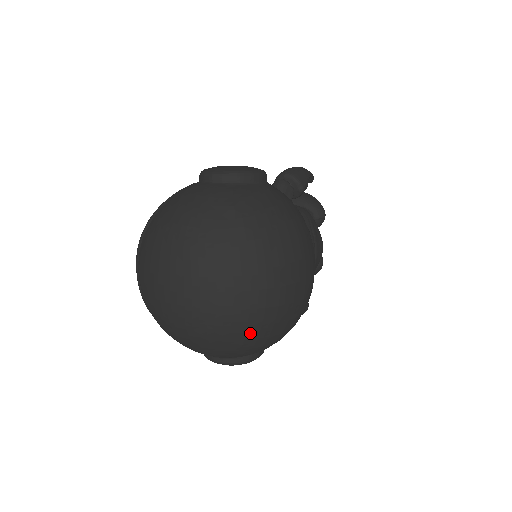
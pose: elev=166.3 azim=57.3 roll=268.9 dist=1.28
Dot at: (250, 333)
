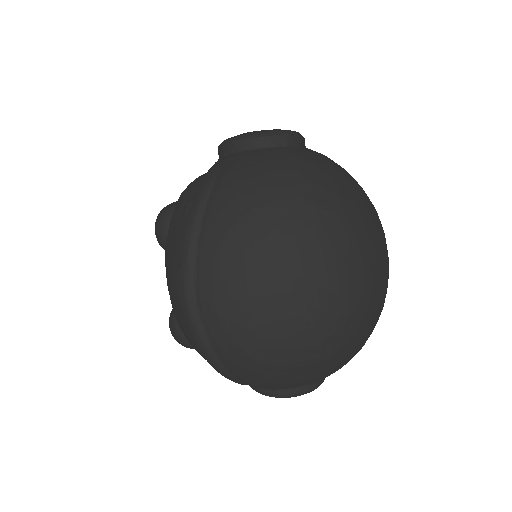
Dot at: (375, 324)
